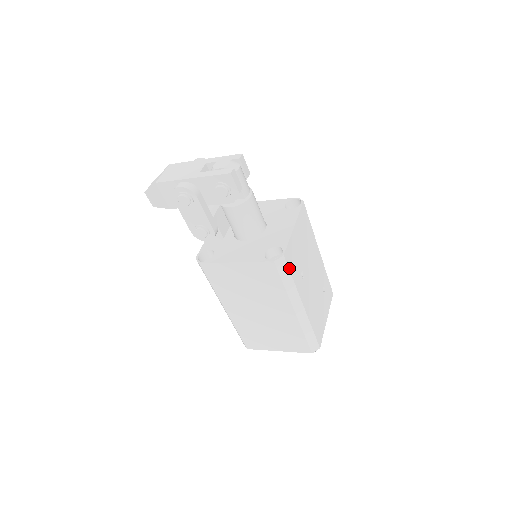
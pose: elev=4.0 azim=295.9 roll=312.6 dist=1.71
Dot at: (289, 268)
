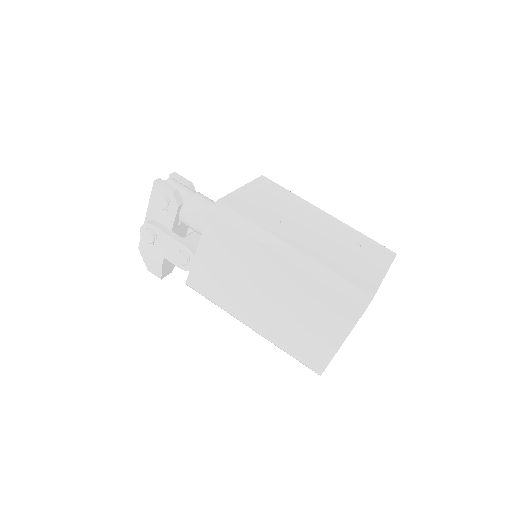
Dot at: (236, 211)
